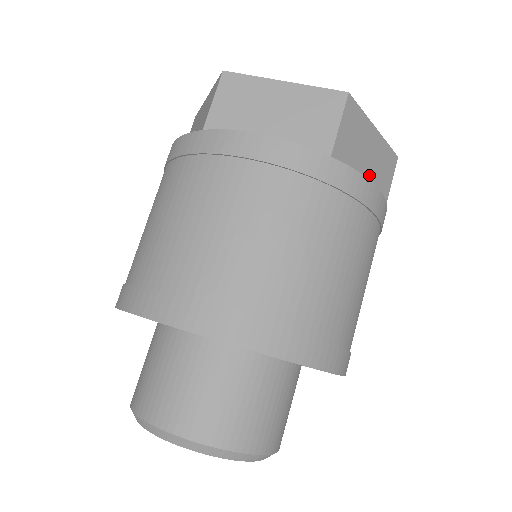
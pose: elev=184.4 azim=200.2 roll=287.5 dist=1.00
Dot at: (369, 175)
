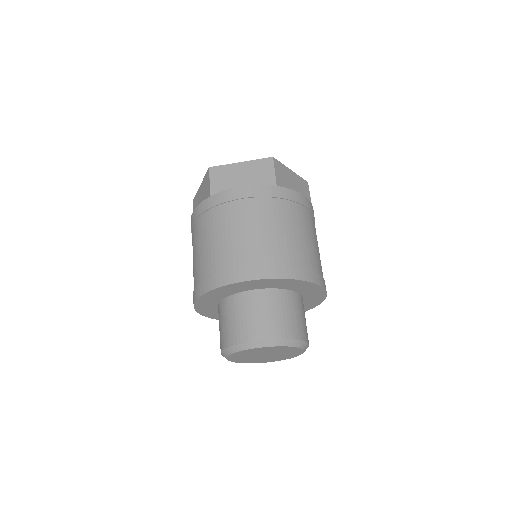
Dot at: occluded
